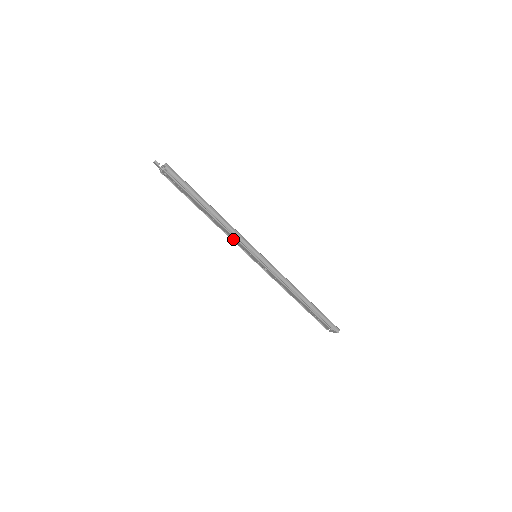
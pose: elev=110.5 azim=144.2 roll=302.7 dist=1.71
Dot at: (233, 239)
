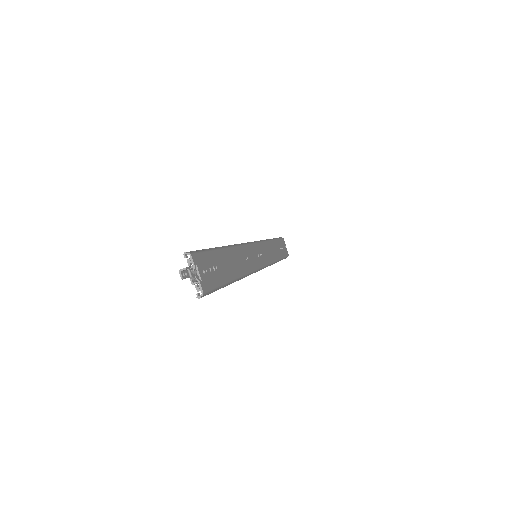
Dot at: occluded
